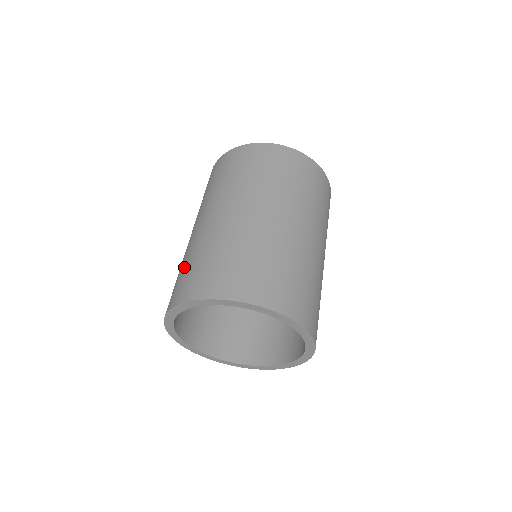
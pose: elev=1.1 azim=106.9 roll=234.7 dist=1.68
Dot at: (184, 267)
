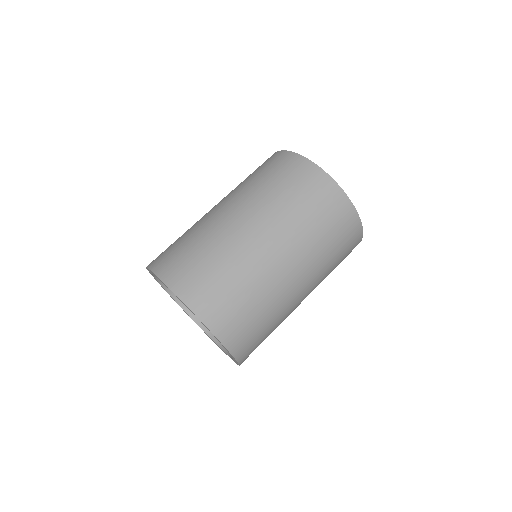
Dot at: (179, 239)
